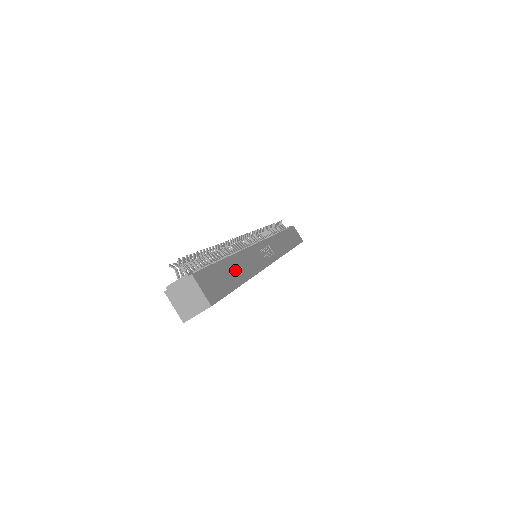
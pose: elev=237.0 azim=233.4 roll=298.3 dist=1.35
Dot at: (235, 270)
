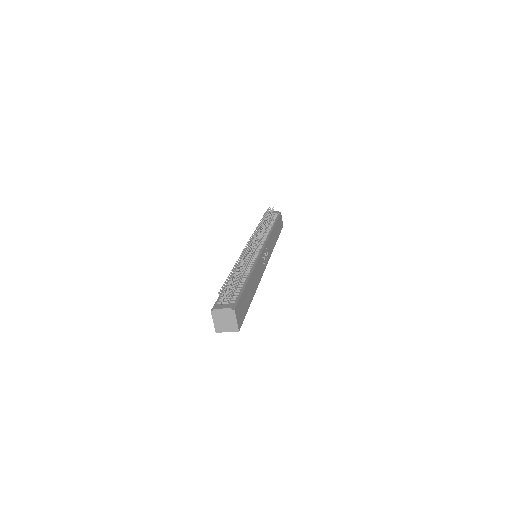
Dot at: (250, 290)
